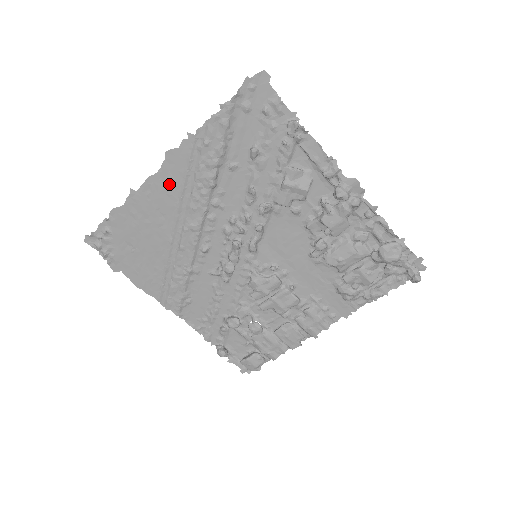
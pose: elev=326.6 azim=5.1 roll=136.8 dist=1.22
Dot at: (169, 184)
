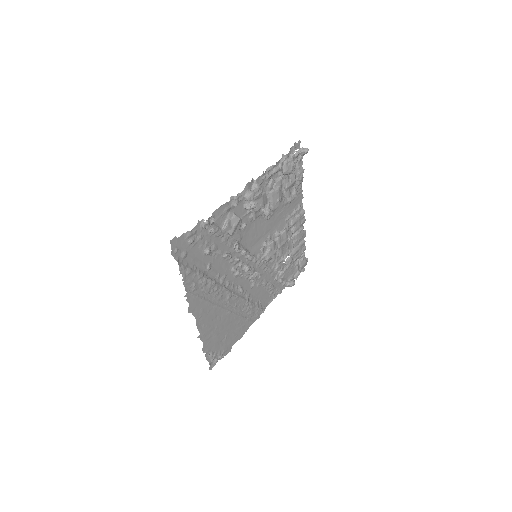
Dot at: (204, 312)
